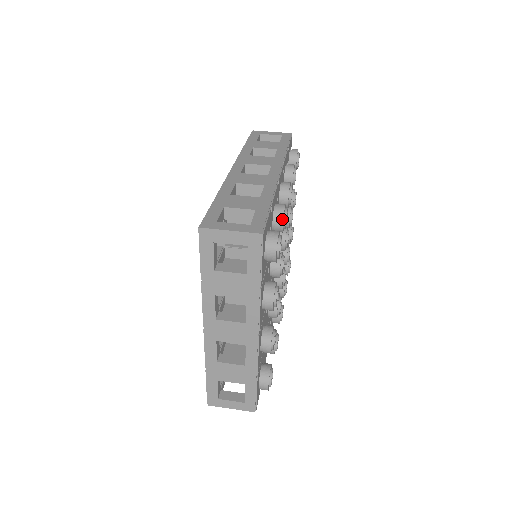
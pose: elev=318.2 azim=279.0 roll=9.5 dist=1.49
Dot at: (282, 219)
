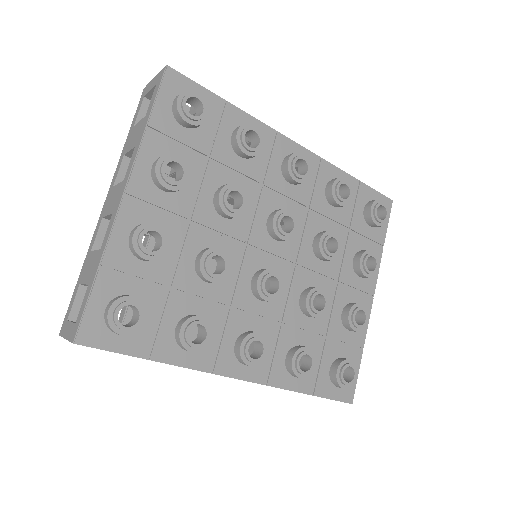
Dot at: (239, 127)
